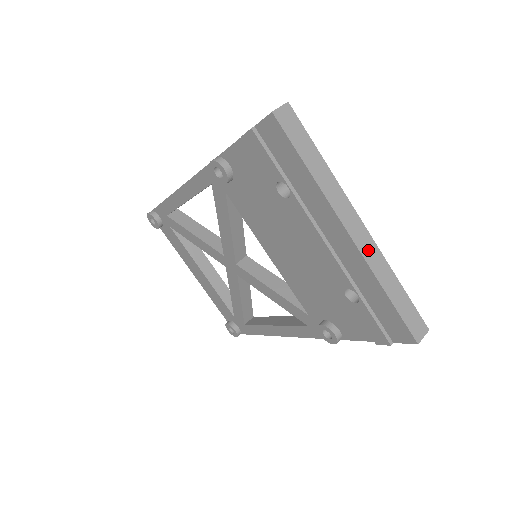
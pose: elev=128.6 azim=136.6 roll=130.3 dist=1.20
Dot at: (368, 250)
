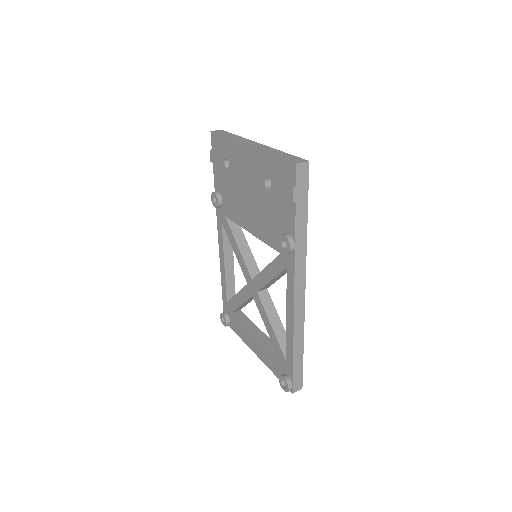
Dot at: (260, 147)
